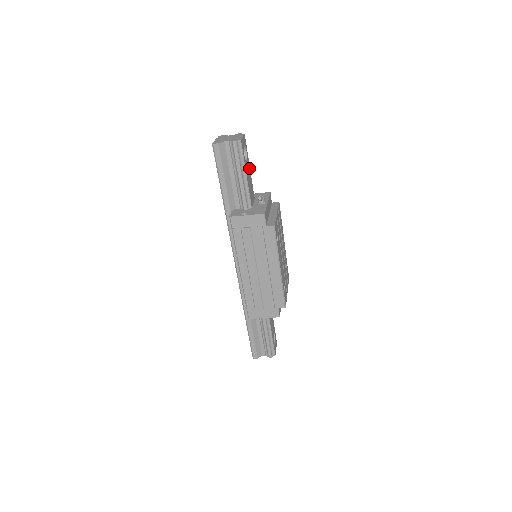
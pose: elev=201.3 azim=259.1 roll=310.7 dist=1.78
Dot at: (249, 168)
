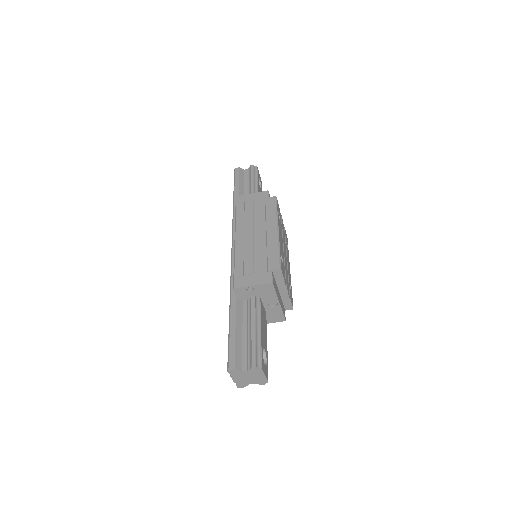
Dot at: occluded
